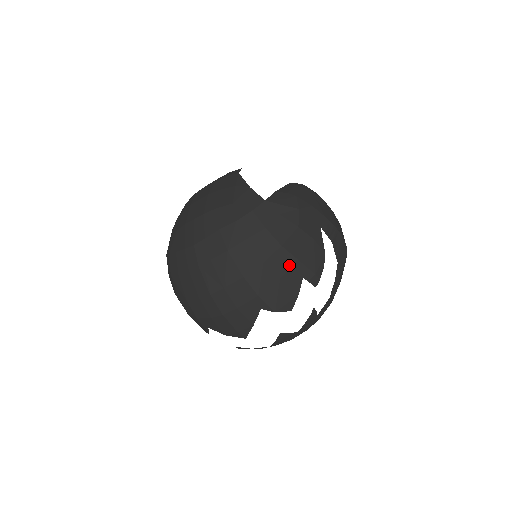
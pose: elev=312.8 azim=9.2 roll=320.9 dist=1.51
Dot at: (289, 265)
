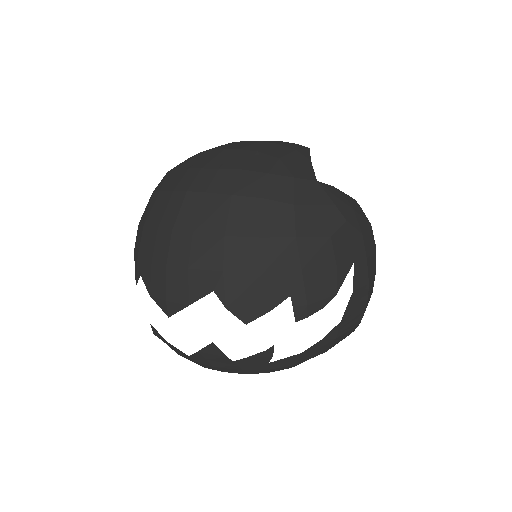
Dot at: (287, 266)
